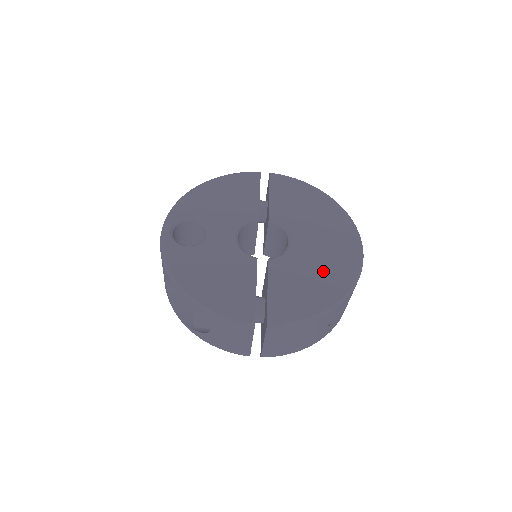
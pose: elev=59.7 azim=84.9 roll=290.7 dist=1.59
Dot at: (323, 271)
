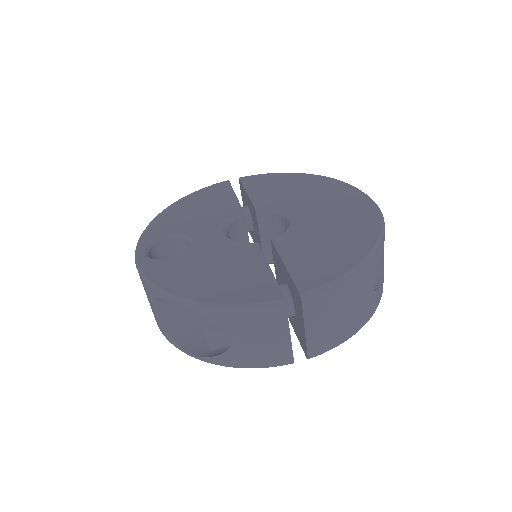
Dot at: (340, 228)
